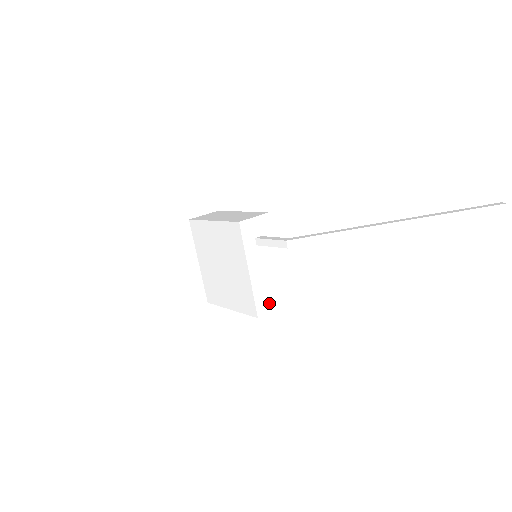
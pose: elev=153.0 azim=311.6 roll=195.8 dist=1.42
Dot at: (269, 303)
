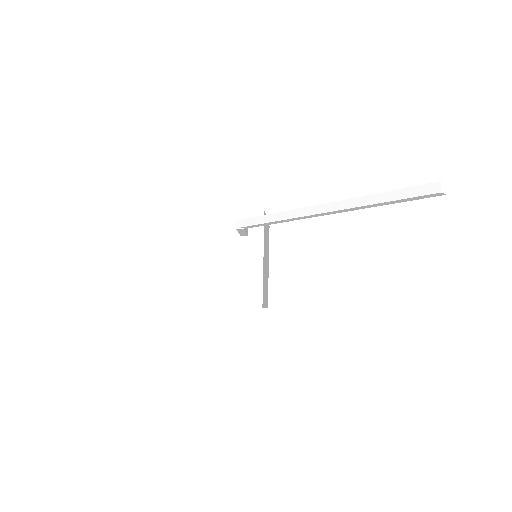
Dot at: (242, 298)
